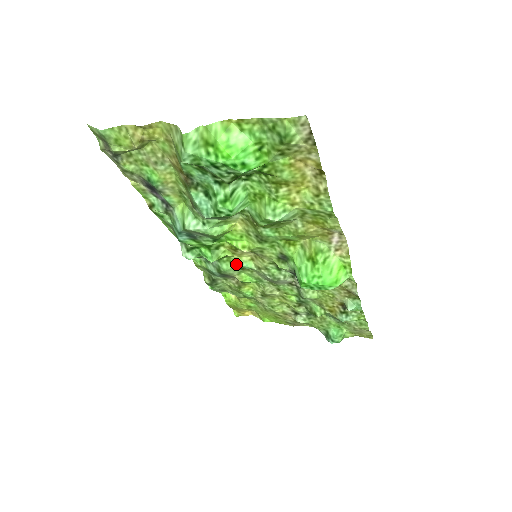
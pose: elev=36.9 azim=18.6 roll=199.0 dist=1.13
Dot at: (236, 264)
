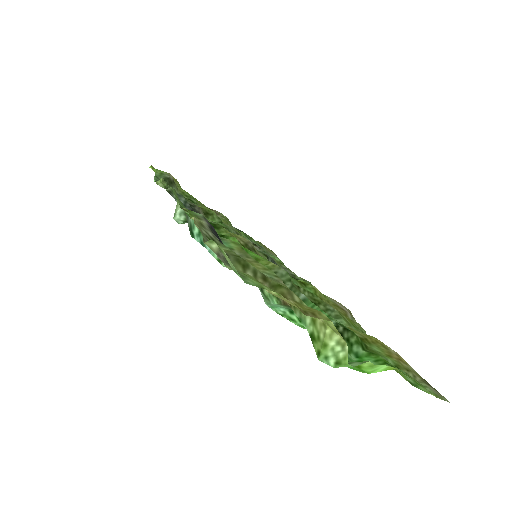
Dot at: occluded
